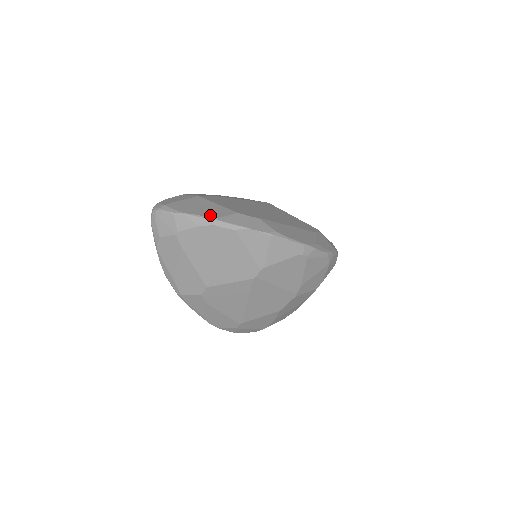
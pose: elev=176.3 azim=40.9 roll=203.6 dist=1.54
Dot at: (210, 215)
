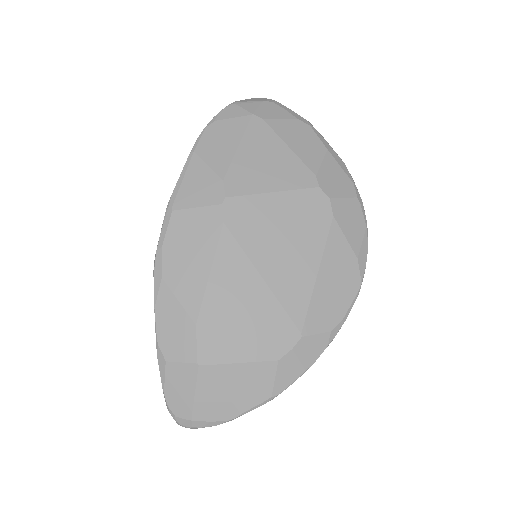
Dot at: (260, 398)
